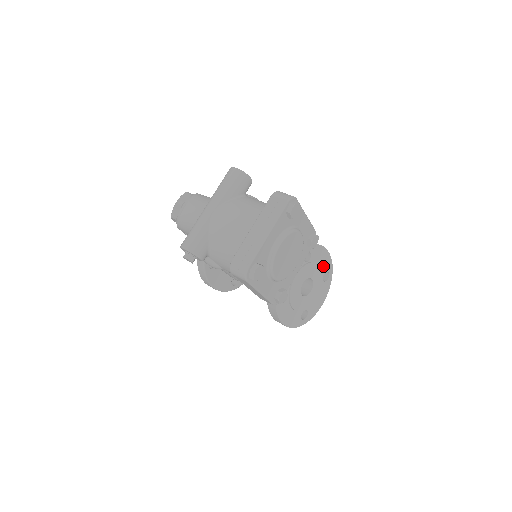
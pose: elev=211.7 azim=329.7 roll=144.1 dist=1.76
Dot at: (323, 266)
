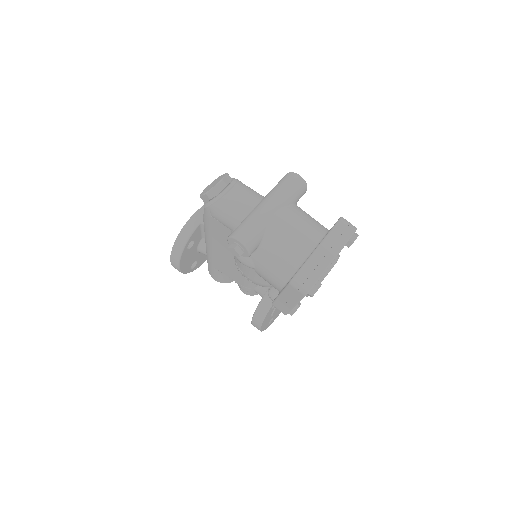
Dot at: occluded
